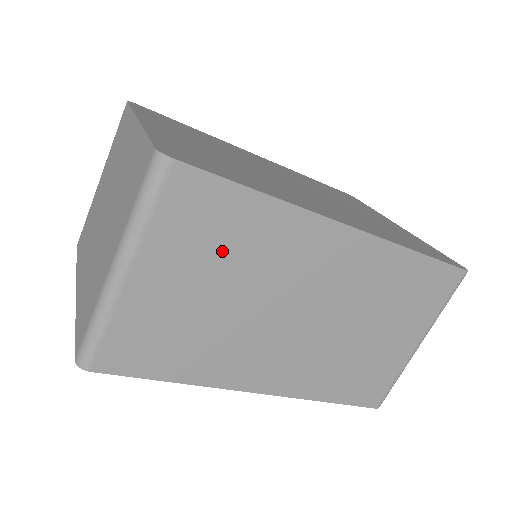
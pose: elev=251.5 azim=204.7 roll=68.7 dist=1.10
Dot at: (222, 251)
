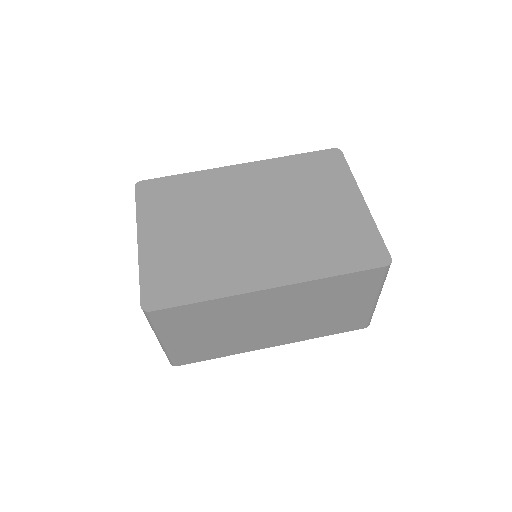
Dot at: (203, 322)
